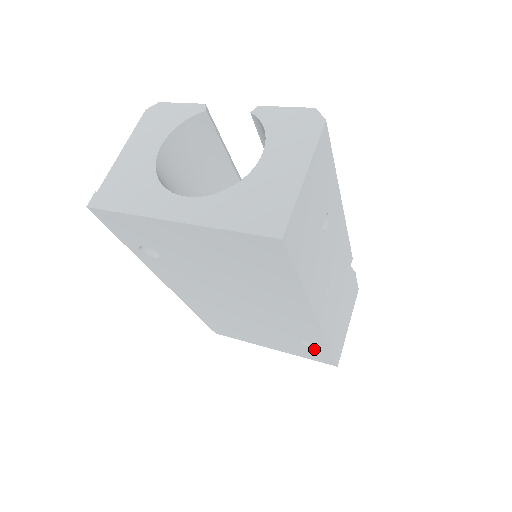
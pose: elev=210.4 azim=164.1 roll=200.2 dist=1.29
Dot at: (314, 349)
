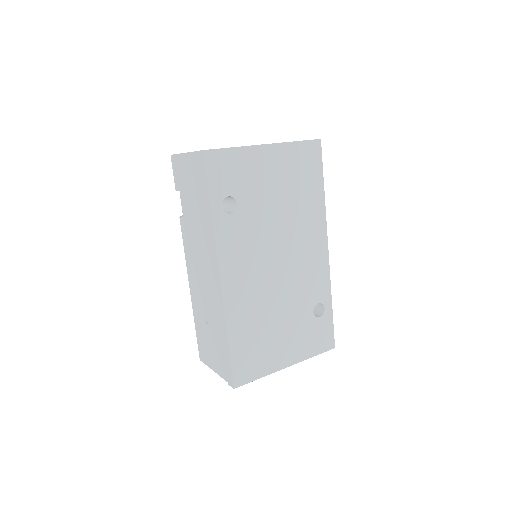
Dot at: (321, 319)
